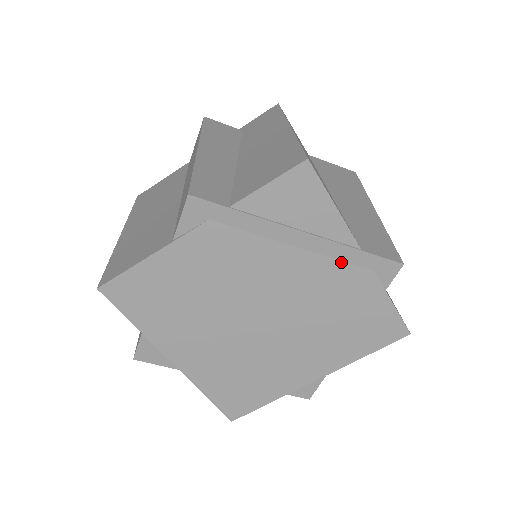
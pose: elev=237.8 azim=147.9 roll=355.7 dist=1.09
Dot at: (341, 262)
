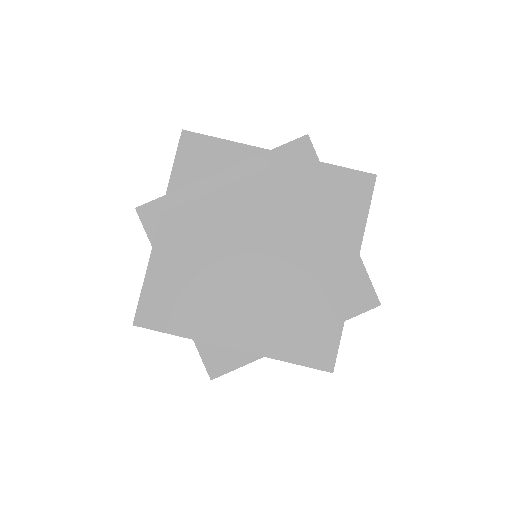
Dot at: (268, 169)
